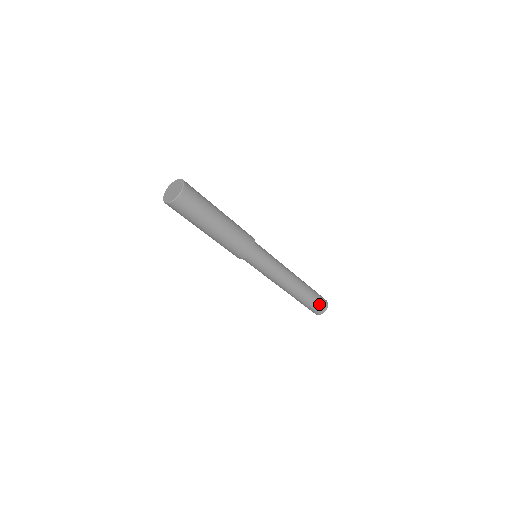
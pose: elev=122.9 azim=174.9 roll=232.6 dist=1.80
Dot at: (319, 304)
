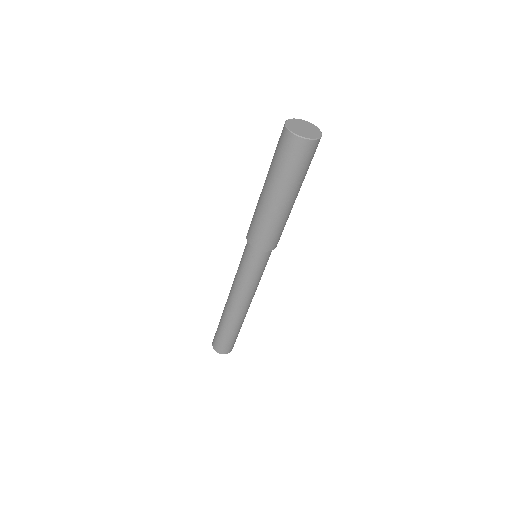
Dot at: occluded
